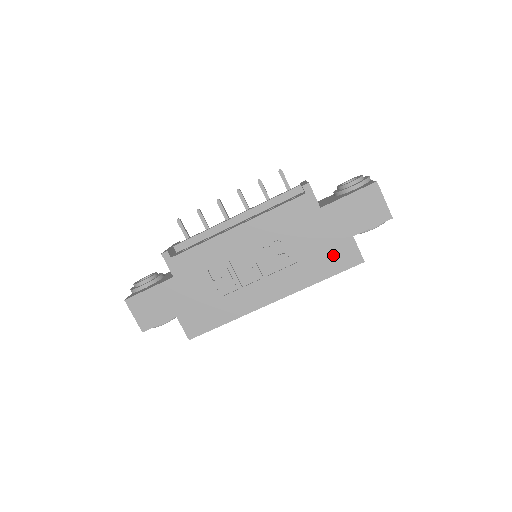
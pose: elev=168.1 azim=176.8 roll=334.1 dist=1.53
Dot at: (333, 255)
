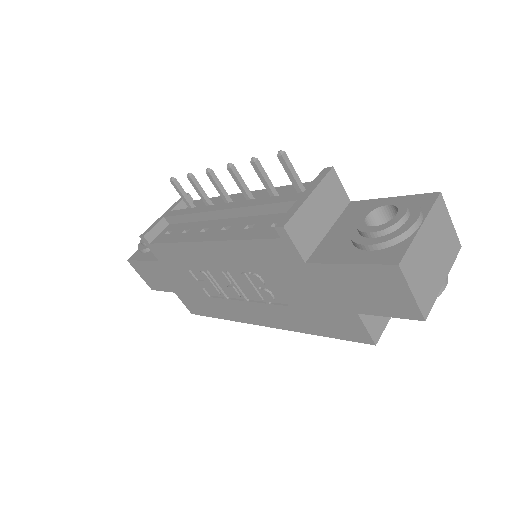
Dot at: (329, 319)
